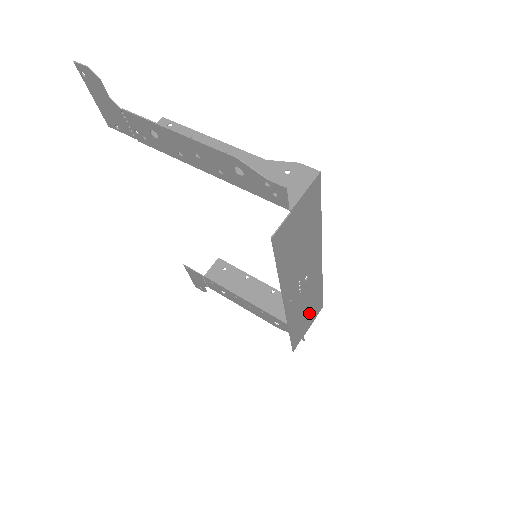
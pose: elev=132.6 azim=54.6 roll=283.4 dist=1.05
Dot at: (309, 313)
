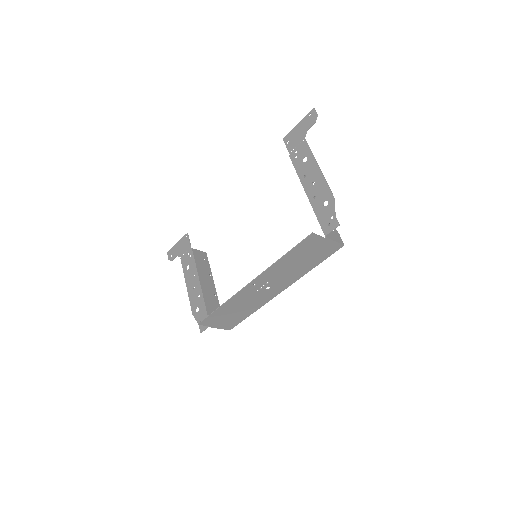
Dot at: (231, 316)
